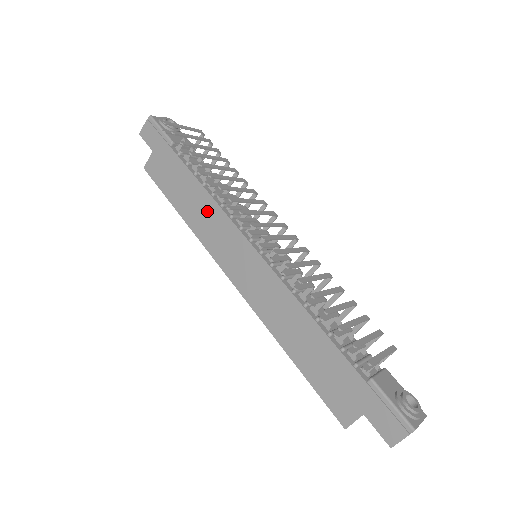
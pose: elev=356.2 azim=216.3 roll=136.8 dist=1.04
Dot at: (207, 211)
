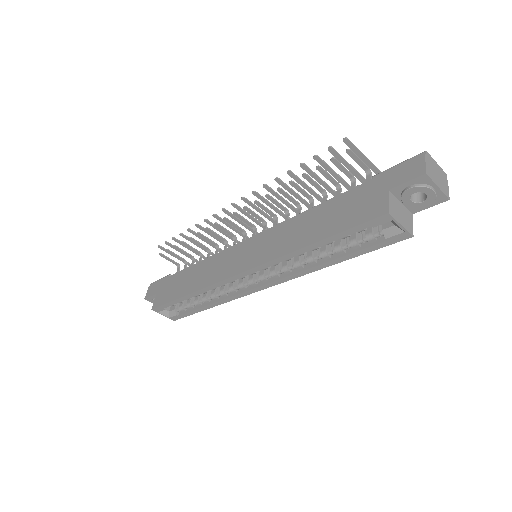
Dot at: (206, 267)
